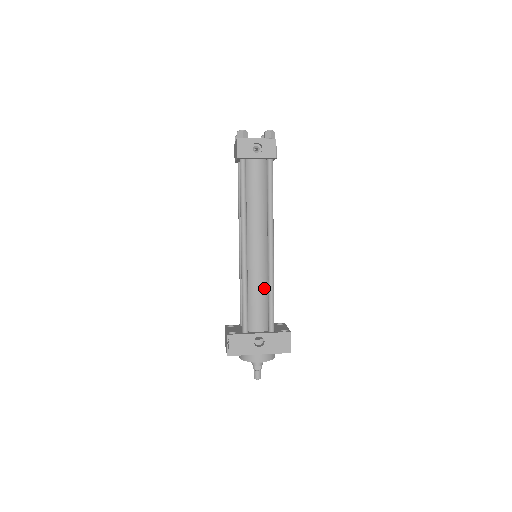
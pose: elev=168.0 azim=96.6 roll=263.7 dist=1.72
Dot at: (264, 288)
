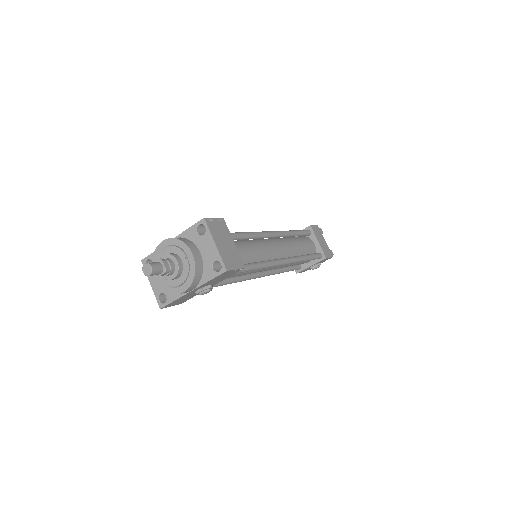
Dot at: occluded
